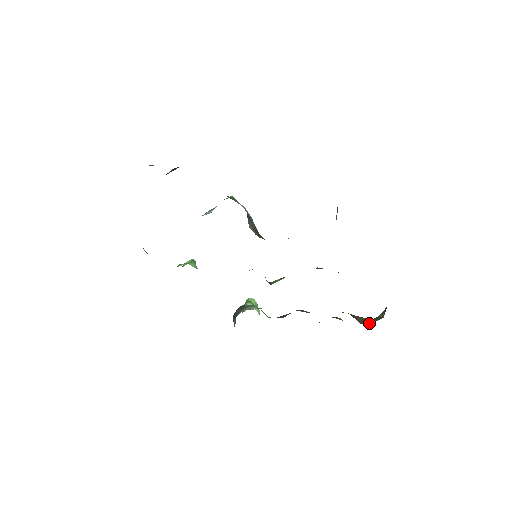
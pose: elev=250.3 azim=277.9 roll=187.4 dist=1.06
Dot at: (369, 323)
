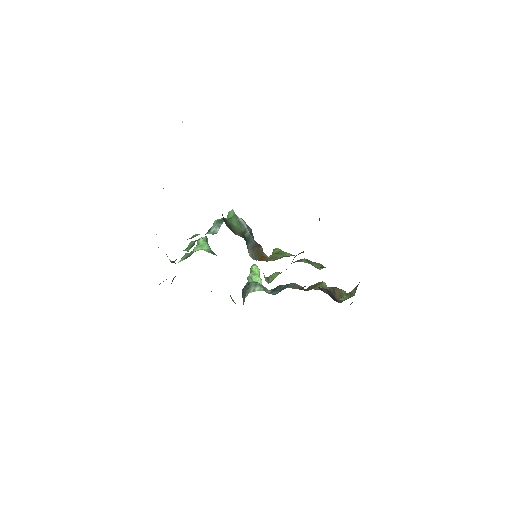
Dot at: (344, 299)
